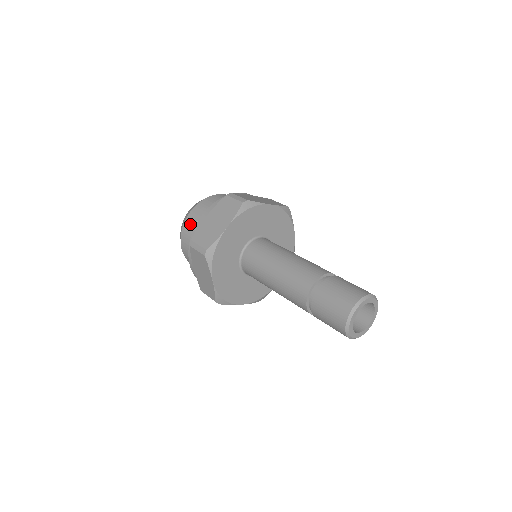
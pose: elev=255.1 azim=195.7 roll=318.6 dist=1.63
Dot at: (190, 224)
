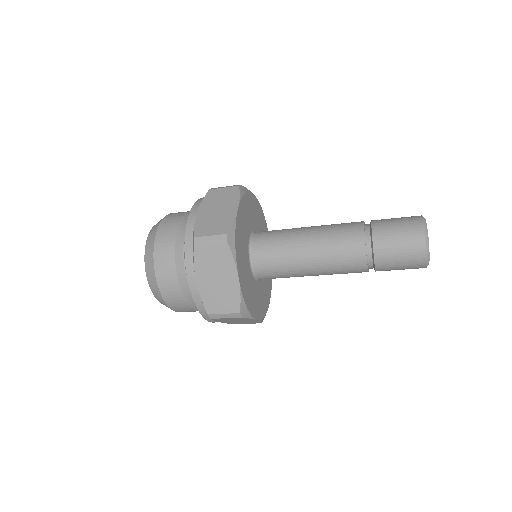
Dot at: (172, 293)
